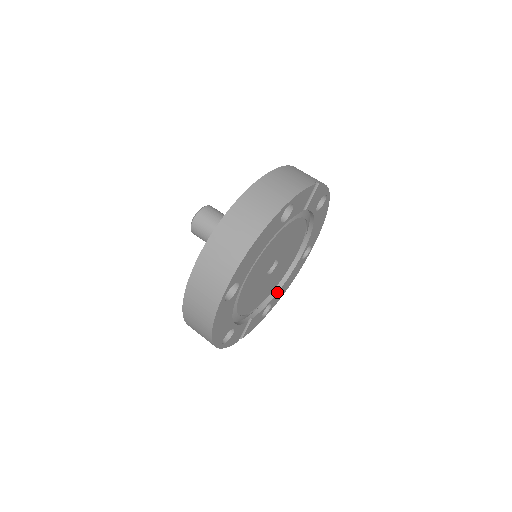
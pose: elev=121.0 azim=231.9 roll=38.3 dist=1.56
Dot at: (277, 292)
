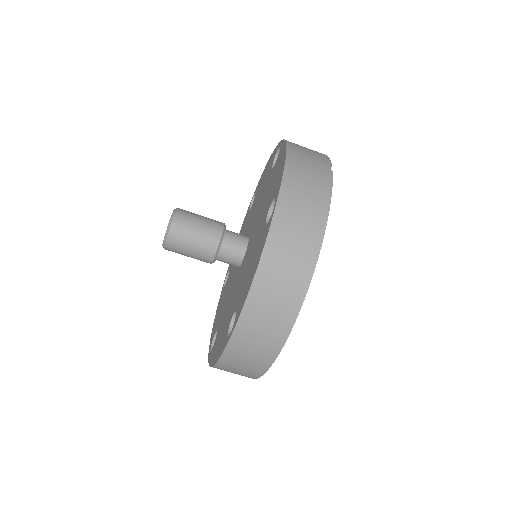
Dot at: occluded
